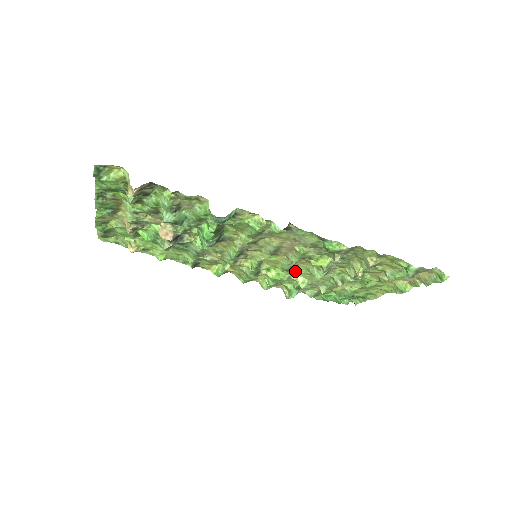
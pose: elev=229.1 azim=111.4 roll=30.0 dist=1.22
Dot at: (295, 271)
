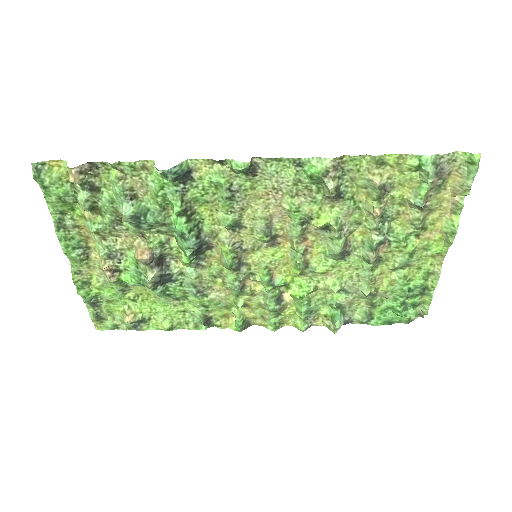
Dot at: (315, 268)
